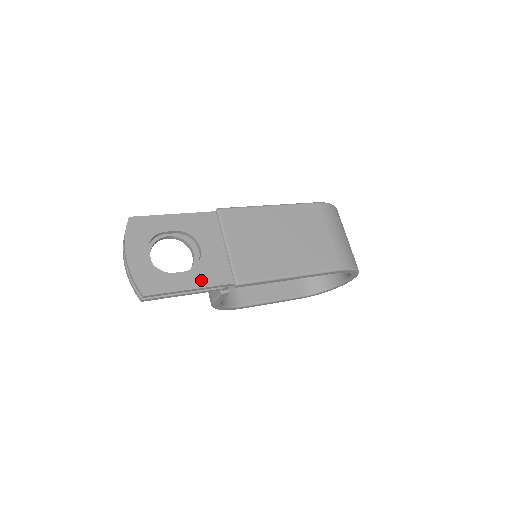
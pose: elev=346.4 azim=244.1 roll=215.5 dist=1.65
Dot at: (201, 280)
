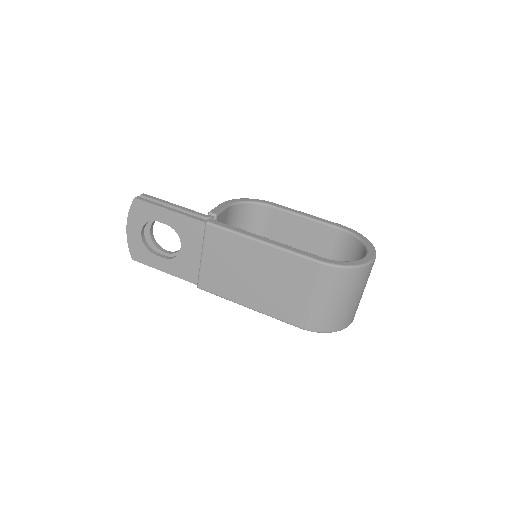
Dot at: (173, 270)
